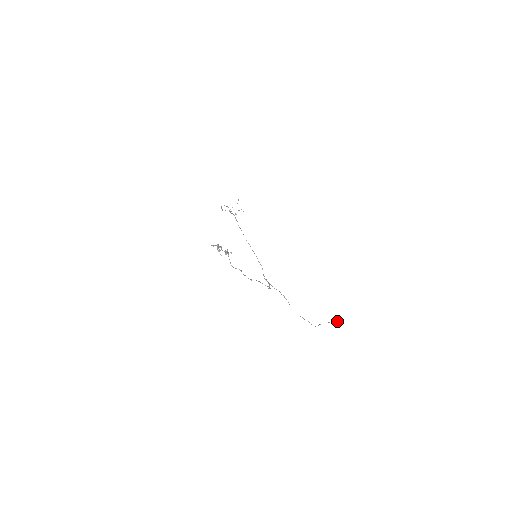
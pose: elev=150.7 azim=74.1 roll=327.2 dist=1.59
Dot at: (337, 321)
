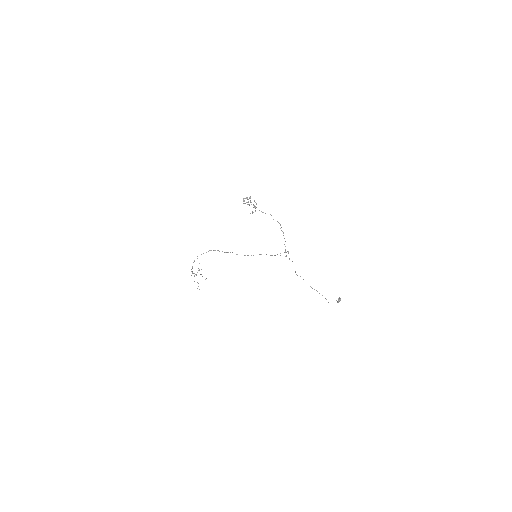
Dot at: (339, 300)
